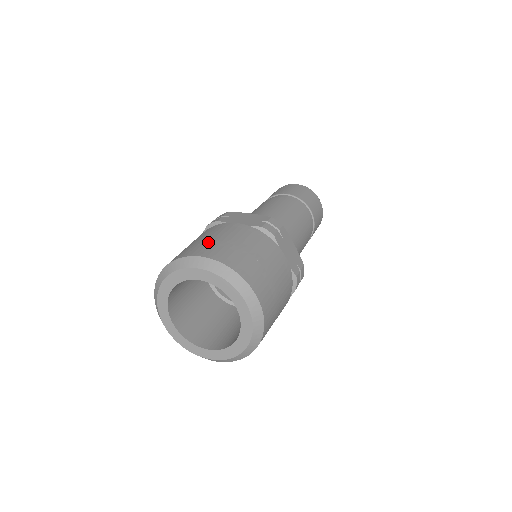
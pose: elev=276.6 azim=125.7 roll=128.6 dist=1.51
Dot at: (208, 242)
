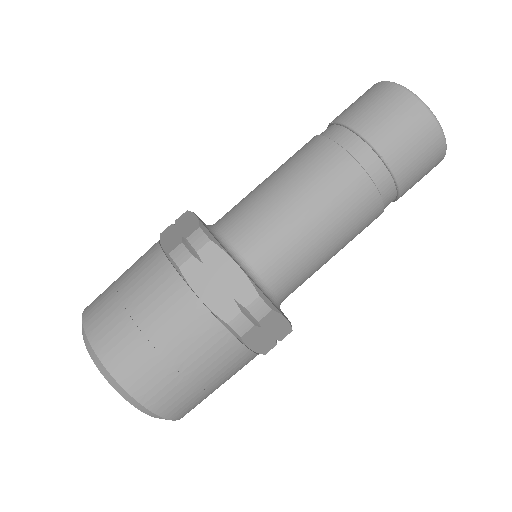
Dot at: (135, 336)
